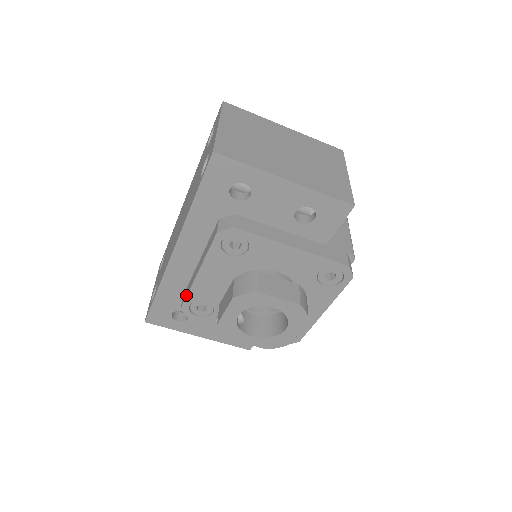
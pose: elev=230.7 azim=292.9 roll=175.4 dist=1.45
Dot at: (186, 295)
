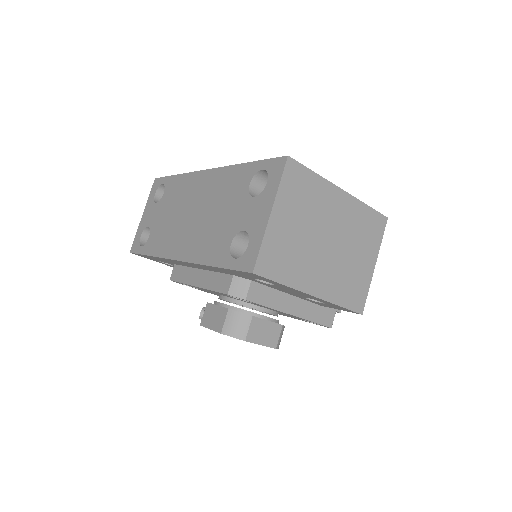
Dot at: (178, 281)
